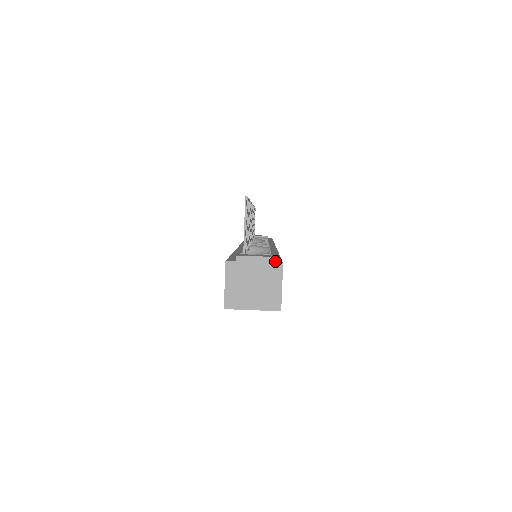
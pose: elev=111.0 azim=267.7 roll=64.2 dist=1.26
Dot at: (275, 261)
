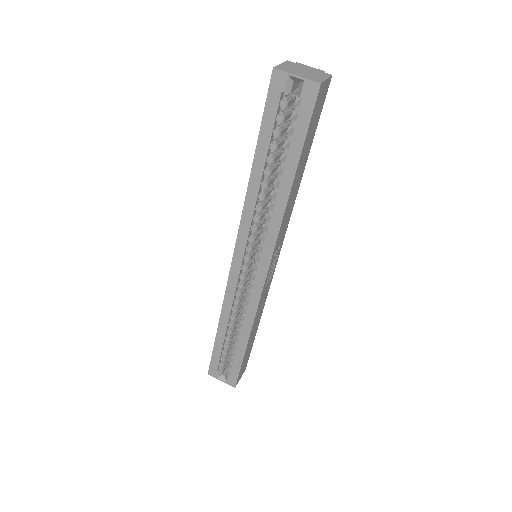
Dot at: occluded
